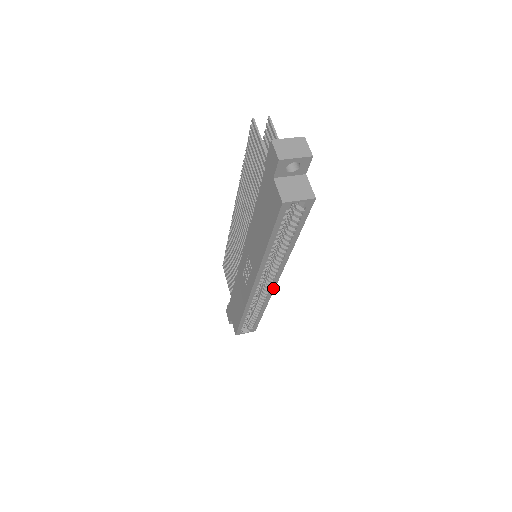
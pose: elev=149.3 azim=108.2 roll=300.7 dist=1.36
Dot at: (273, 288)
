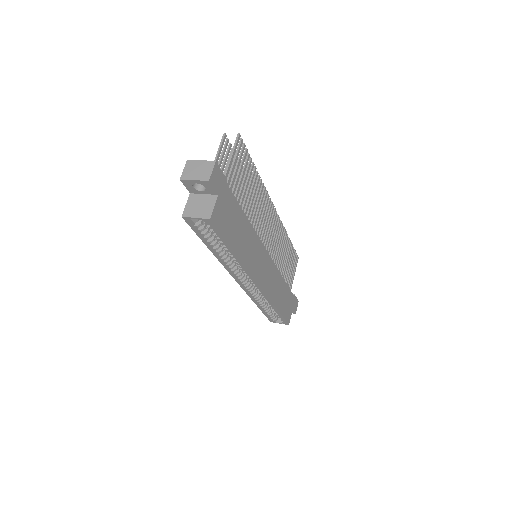
Dot at: (261, 289)
